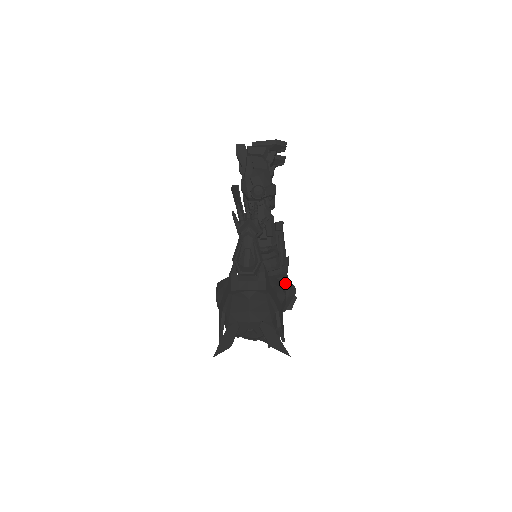
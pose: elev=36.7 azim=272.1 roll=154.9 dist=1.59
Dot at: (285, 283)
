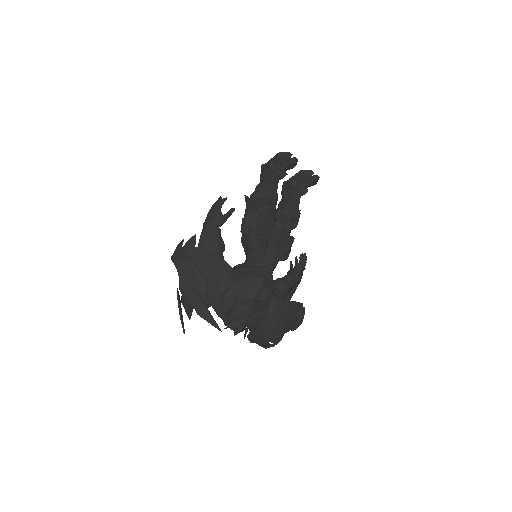
Dot at: (253, 271)
